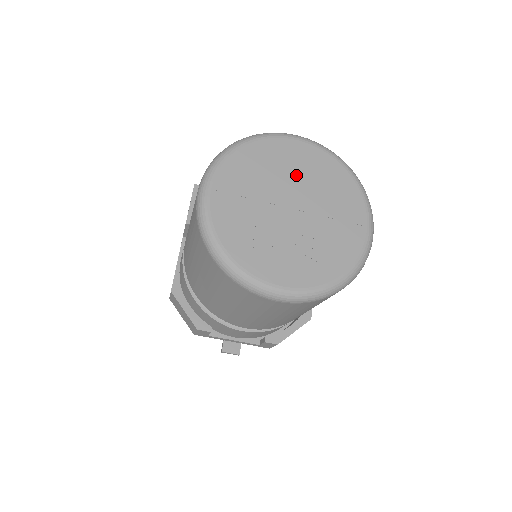
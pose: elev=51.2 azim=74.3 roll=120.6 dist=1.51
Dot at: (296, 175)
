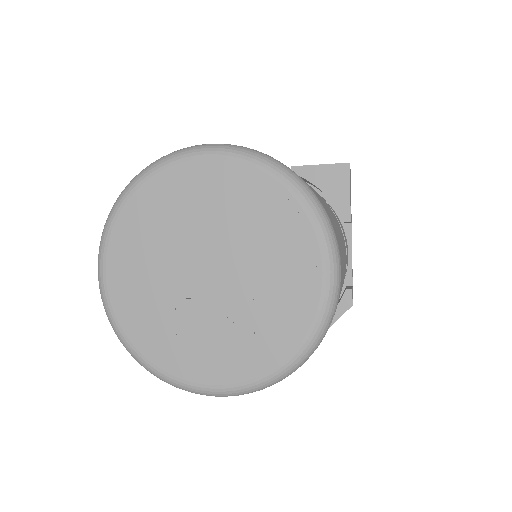
Dot at: (206, 218)
